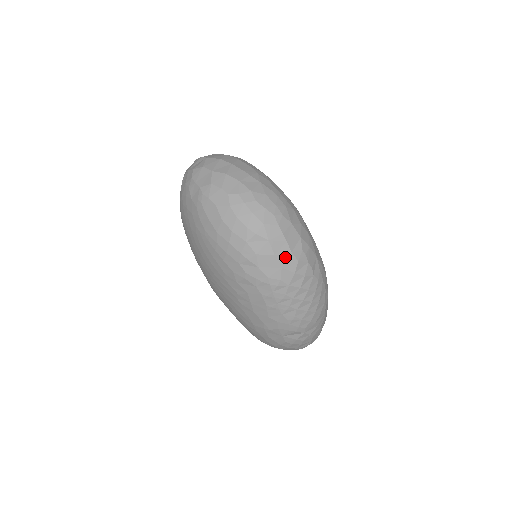
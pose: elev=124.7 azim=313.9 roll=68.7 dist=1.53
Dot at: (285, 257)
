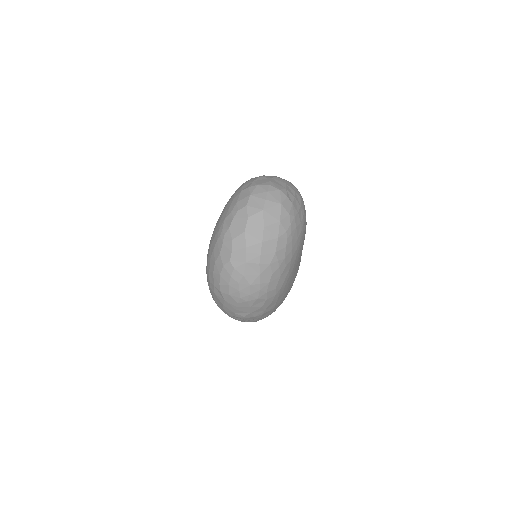
Dot at: (229, 310)
